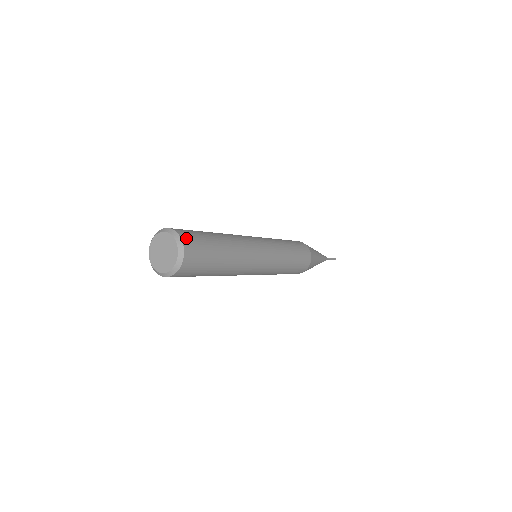
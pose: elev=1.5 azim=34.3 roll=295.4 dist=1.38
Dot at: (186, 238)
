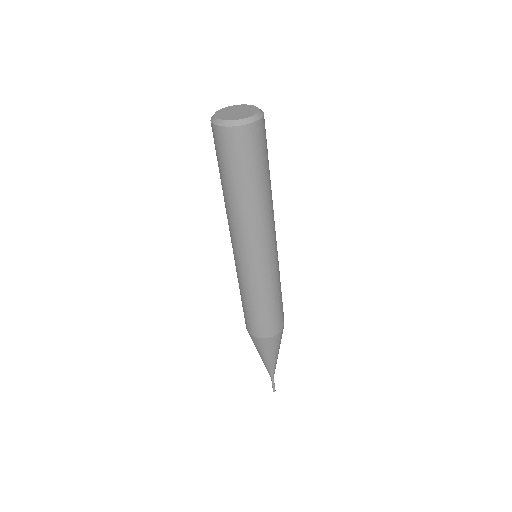
Dot at: occluded
